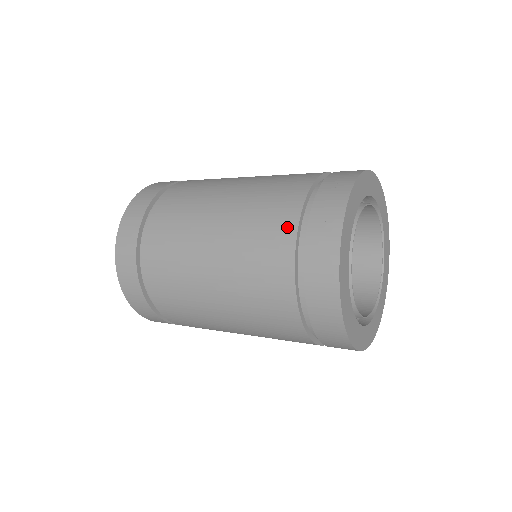
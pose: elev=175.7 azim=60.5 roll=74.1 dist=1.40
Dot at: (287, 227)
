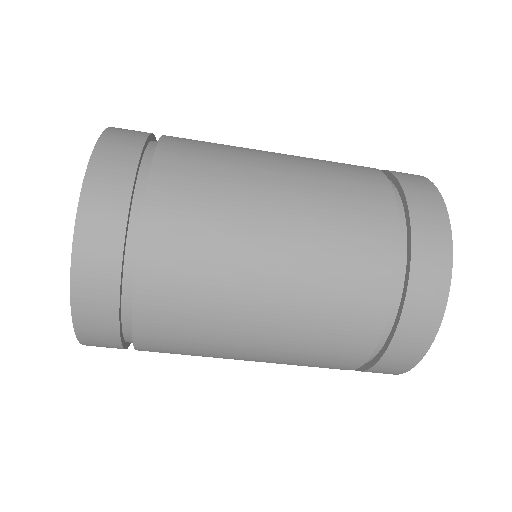
Dot at: (363, 166)
